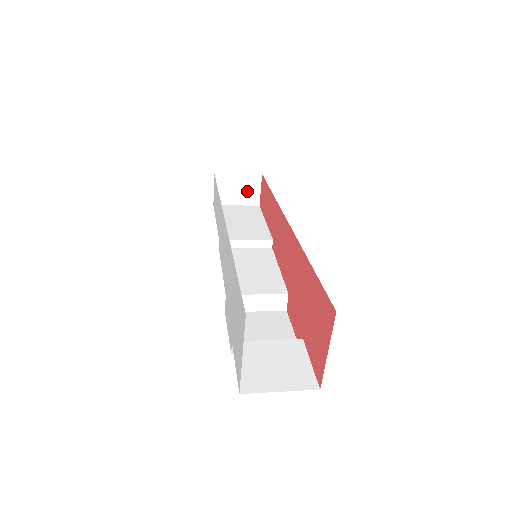
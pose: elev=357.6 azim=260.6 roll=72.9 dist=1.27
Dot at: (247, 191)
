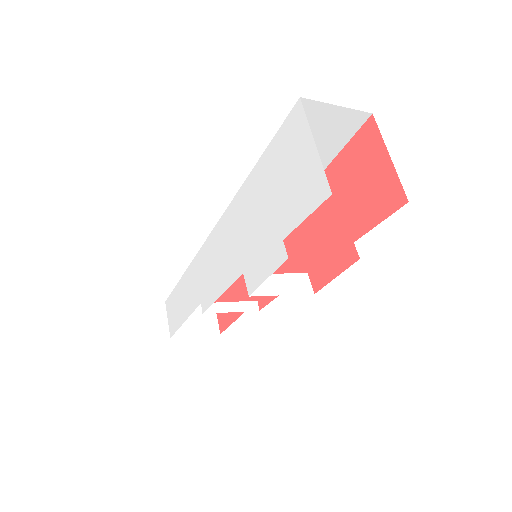
Dot at: (203, 319)
